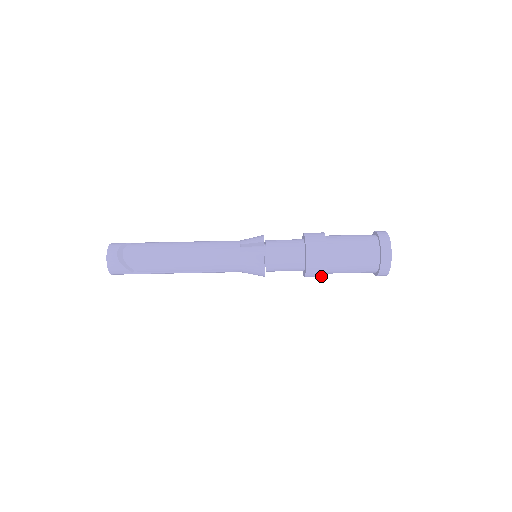
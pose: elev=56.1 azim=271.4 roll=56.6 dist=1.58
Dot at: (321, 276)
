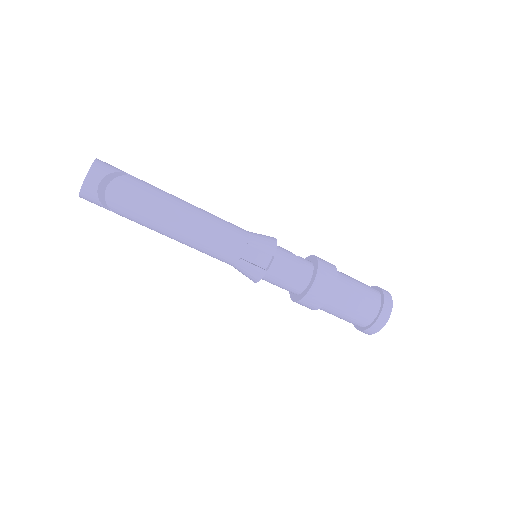
Dot at: occluded
